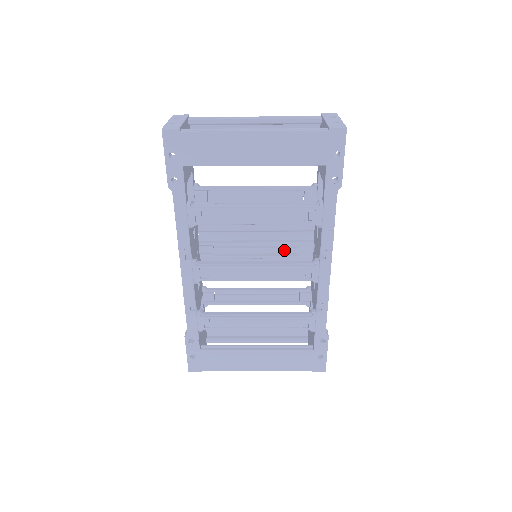
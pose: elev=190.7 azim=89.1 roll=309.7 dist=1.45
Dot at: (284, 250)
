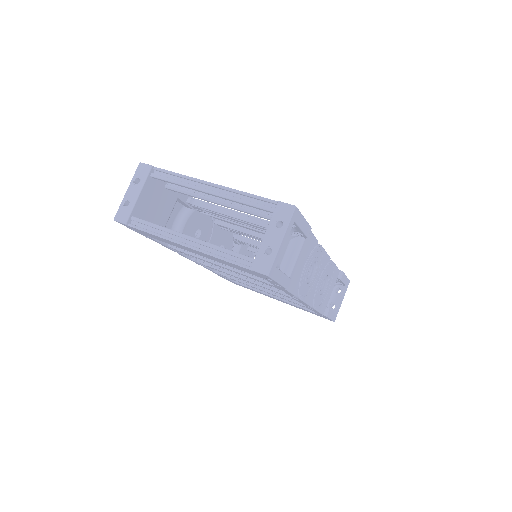
Dot at: occluded
